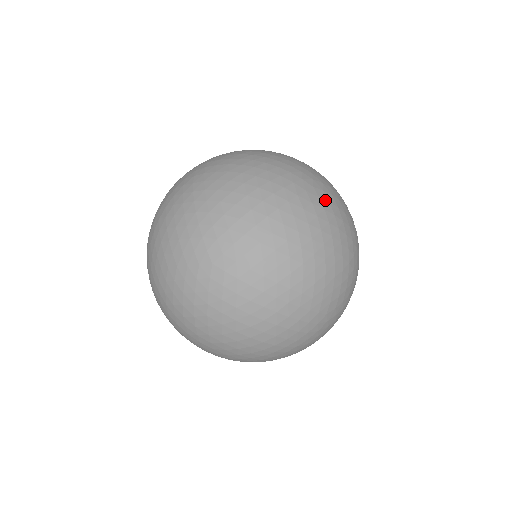
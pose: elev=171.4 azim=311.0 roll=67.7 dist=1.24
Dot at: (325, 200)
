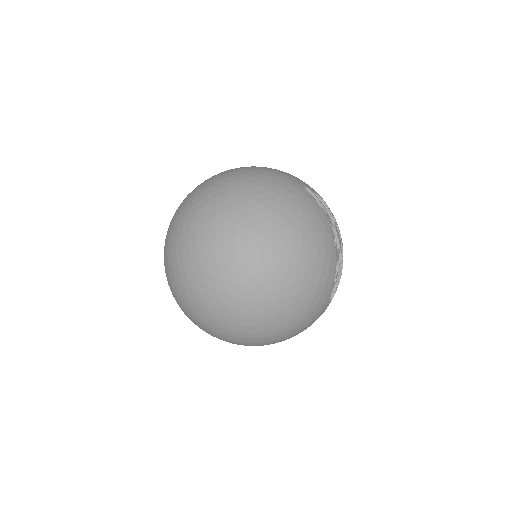
Dot at: (257, 178)
